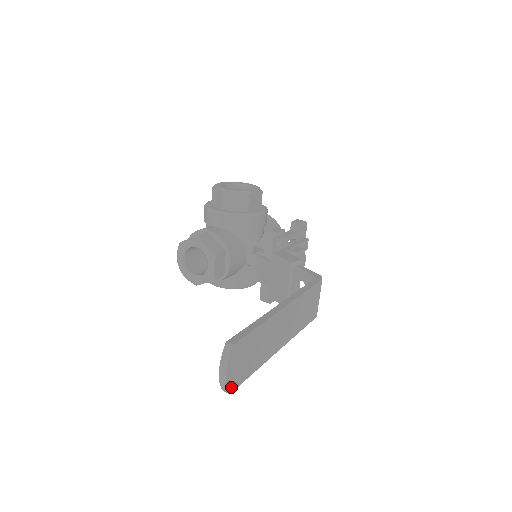
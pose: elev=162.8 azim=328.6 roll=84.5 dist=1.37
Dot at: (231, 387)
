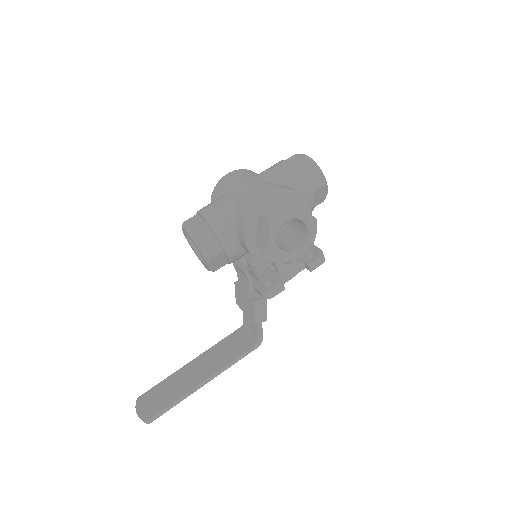
Dot at: occluded
